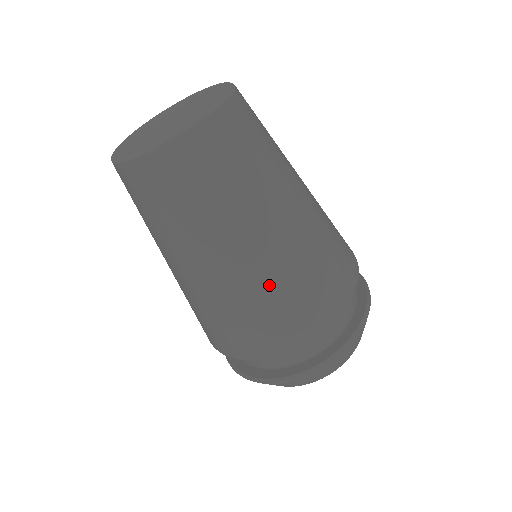
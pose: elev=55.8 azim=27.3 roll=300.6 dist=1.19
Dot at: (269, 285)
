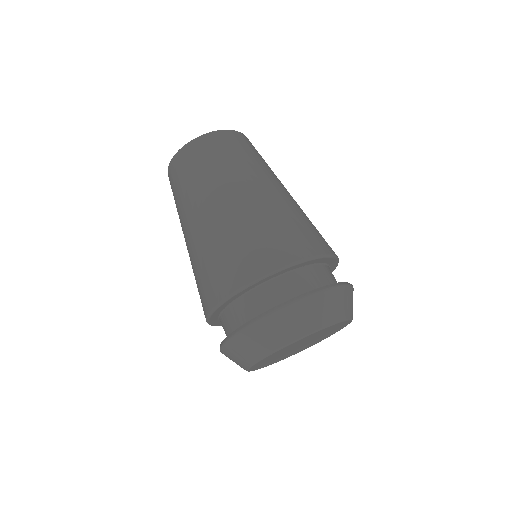
Dot at: (250, 220)
